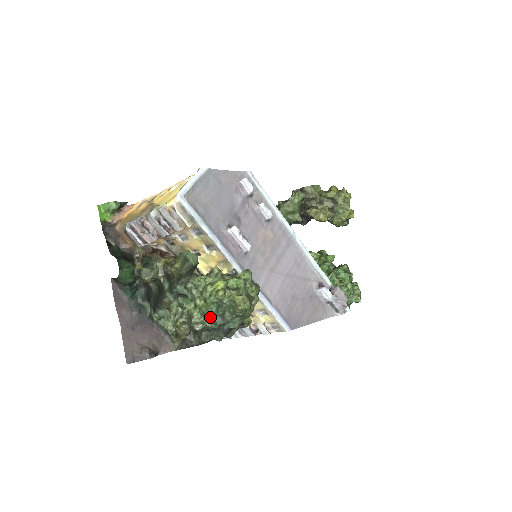
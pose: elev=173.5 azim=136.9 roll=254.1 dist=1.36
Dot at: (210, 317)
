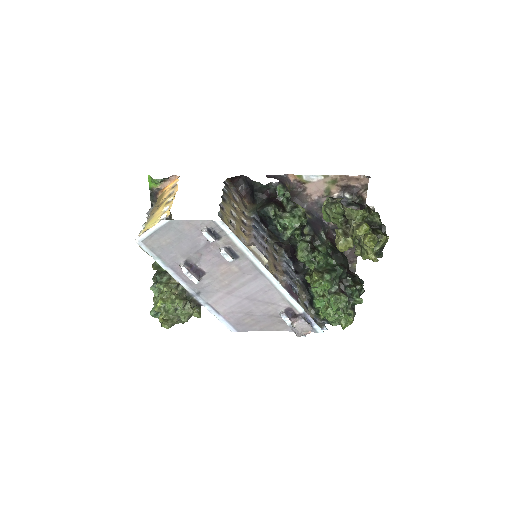
Dot at: occluded
